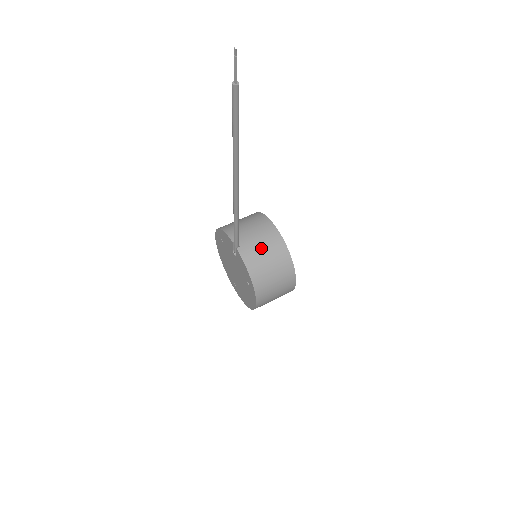
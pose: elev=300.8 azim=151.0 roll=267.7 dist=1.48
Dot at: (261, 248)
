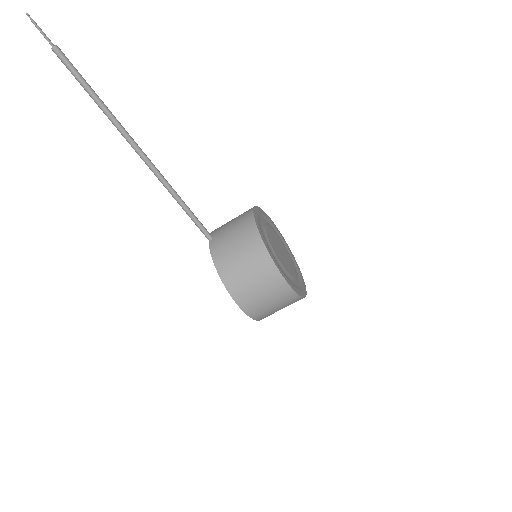
Dot at: (231, 237)
